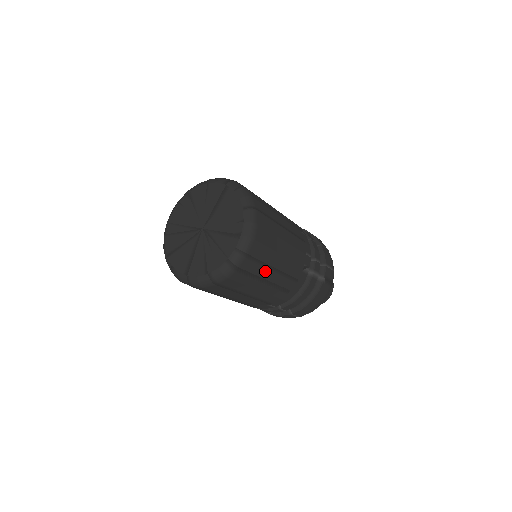
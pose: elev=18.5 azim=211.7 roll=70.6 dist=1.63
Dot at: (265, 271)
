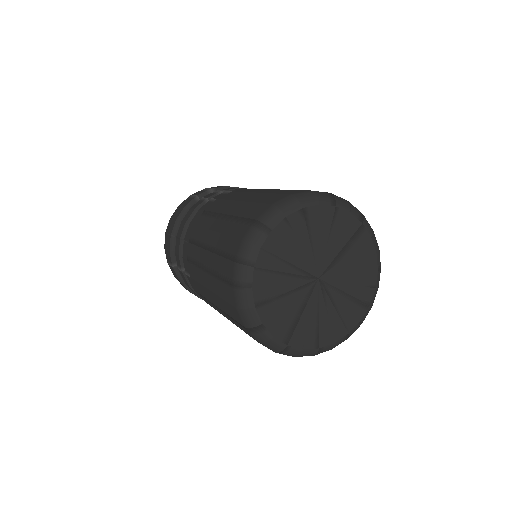
Dot at: occluded
